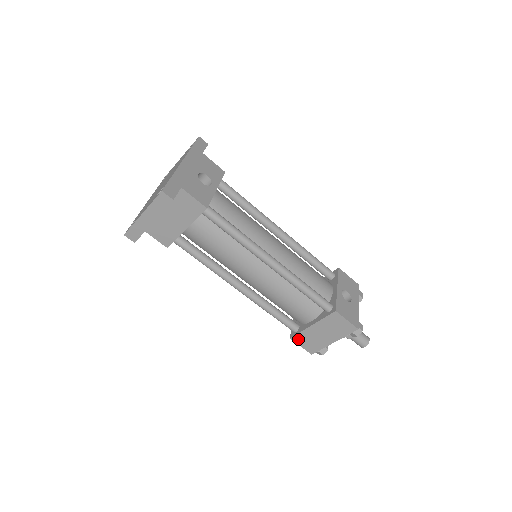
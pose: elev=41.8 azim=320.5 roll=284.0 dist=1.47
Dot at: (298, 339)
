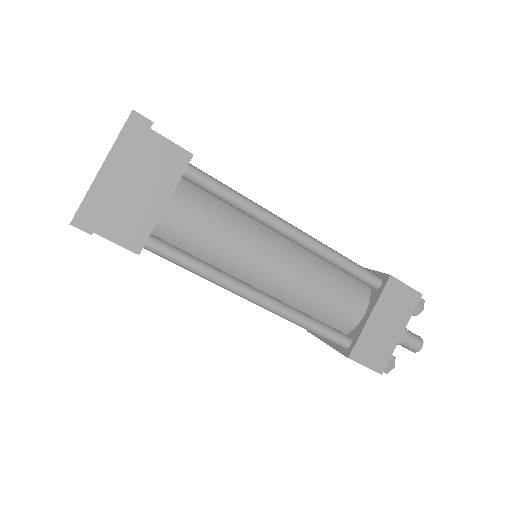
Dot at: (358, 353)
